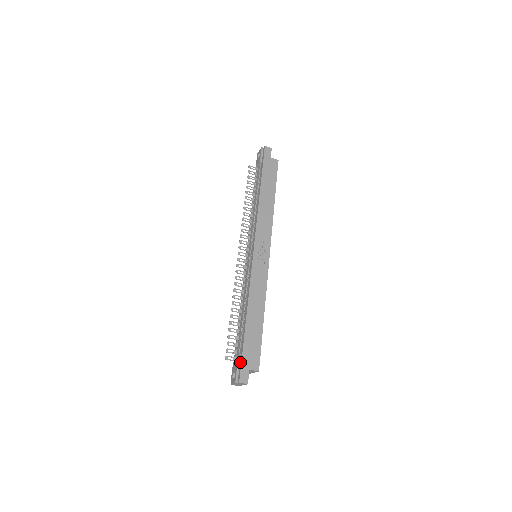
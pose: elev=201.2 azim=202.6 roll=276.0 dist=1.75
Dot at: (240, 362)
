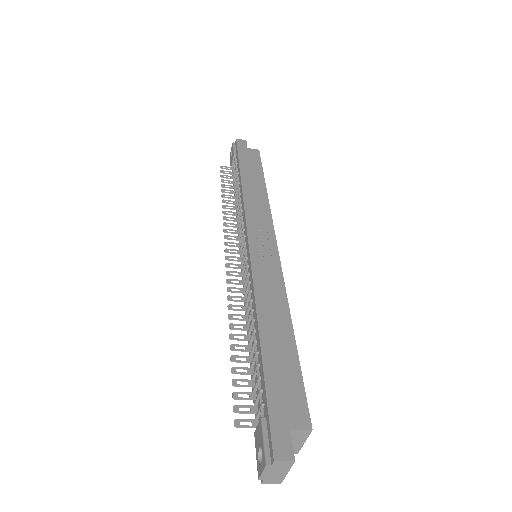
Dot at: (266, 418)
